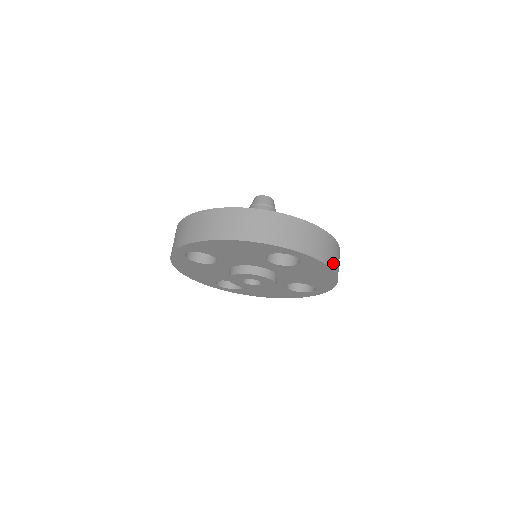
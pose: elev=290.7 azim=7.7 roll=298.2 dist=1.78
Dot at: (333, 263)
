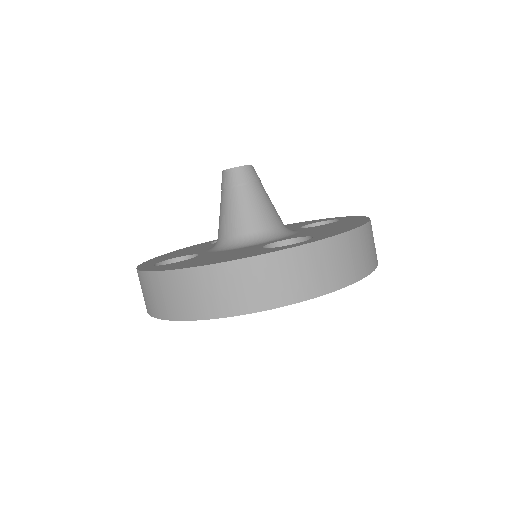
Dot at: (368, 263)
